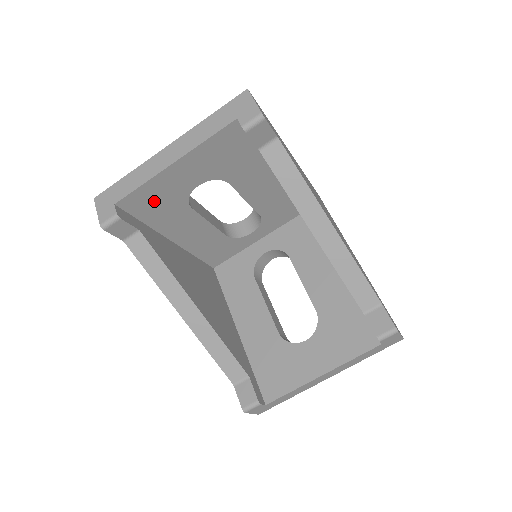
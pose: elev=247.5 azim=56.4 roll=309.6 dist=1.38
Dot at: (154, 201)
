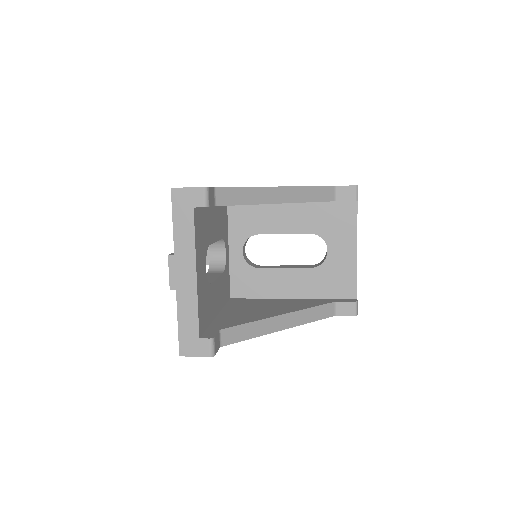
Dot at: (204, 308)
